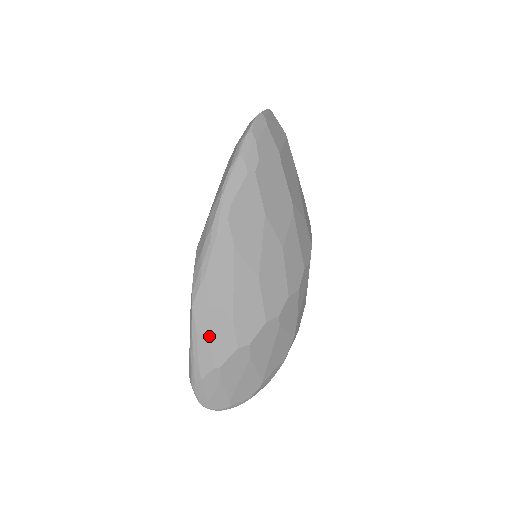
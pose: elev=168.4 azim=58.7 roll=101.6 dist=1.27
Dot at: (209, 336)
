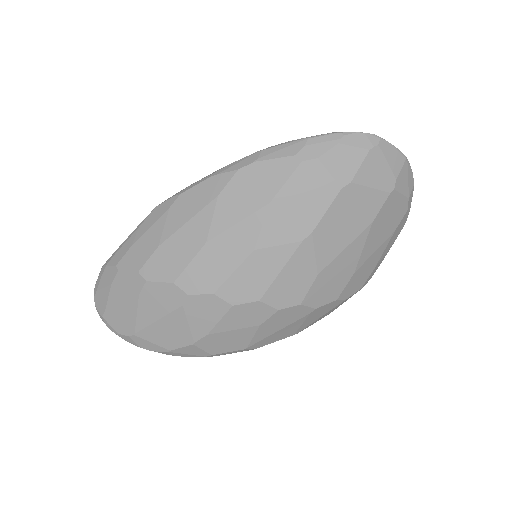
Dot at: (138, 239)
